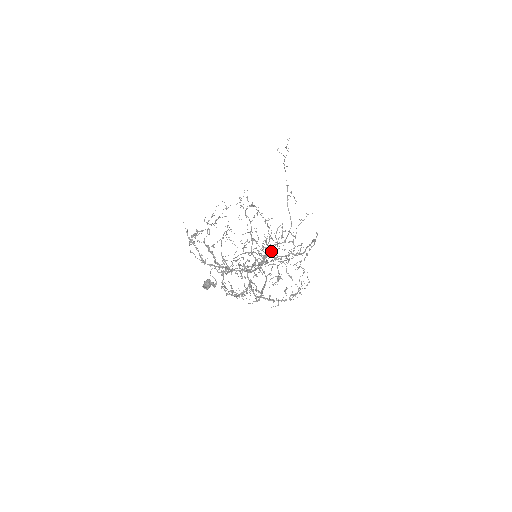
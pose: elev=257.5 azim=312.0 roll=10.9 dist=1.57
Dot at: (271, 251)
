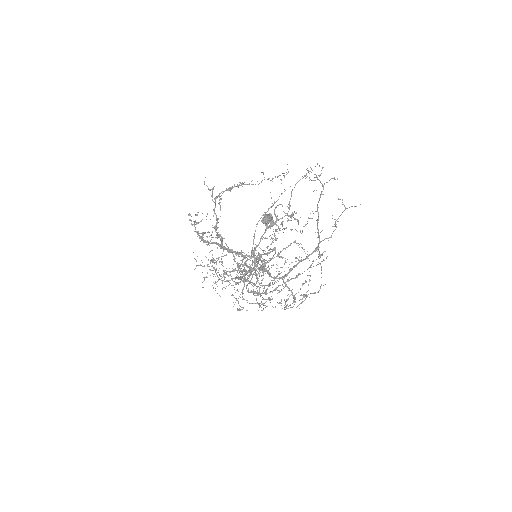
Dot at: occluded
